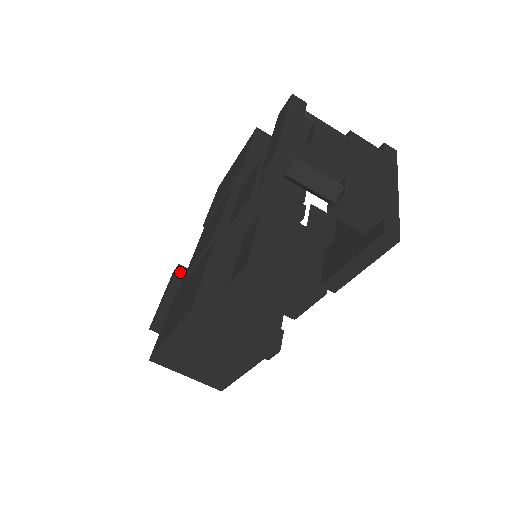
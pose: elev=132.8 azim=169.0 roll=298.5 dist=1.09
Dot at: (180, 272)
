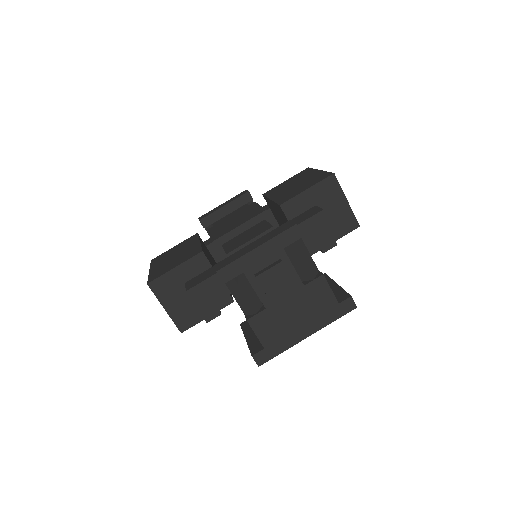
Dot at: (245, 198)
